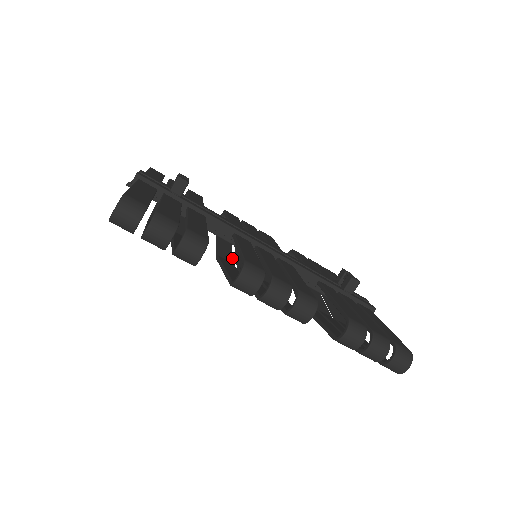
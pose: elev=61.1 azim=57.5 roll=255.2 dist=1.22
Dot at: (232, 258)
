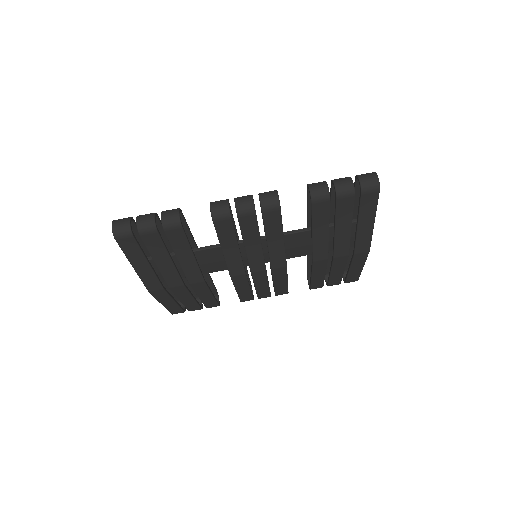
Dot at: occluded
